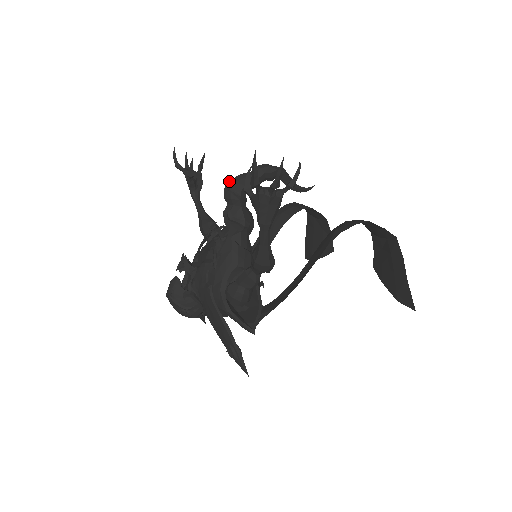
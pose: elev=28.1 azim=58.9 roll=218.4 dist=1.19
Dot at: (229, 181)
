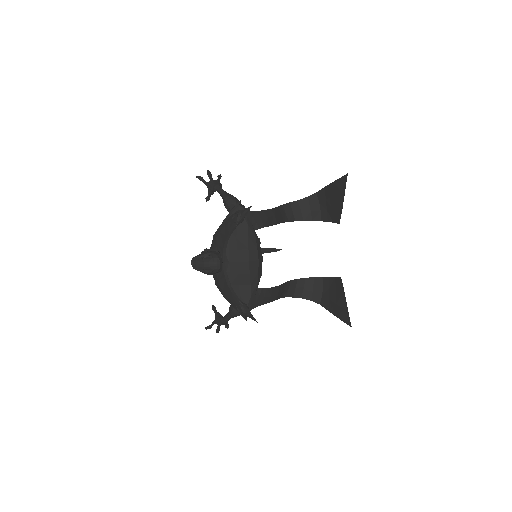
Dot at: occluded
